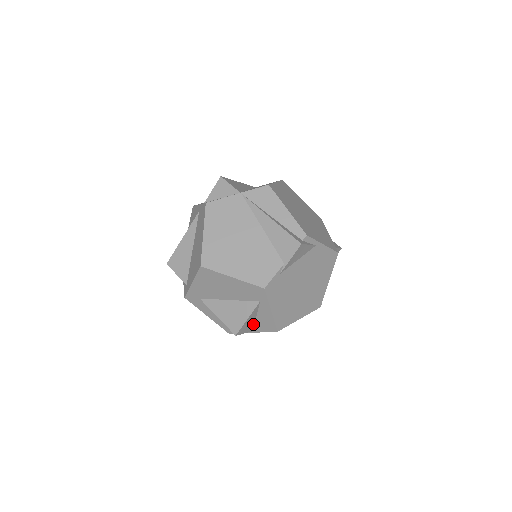
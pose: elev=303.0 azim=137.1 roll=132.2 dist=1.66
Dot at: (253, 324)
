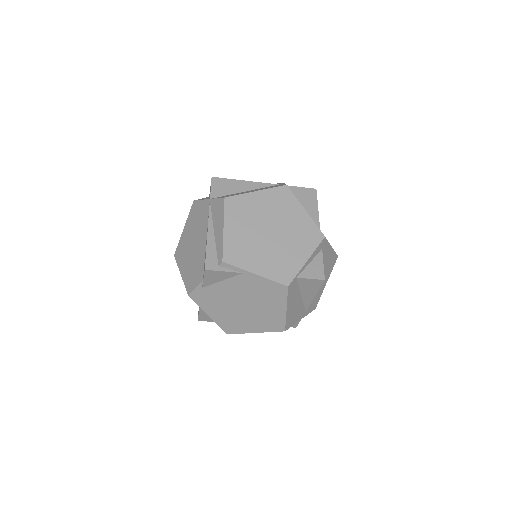
Dot at: occluded
